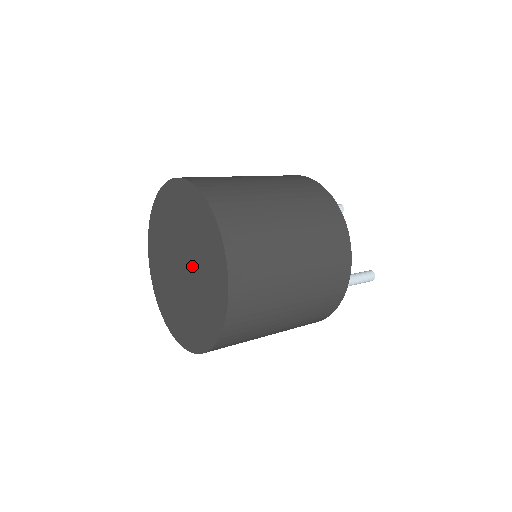
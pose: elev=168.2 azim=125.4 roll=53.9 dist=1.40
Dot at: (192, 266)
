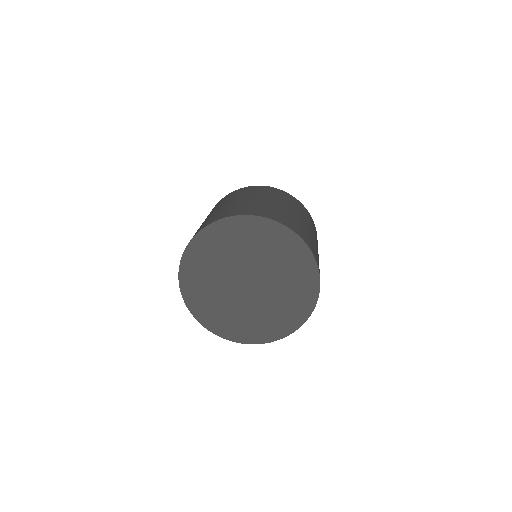
Dot at: (262, 272)
